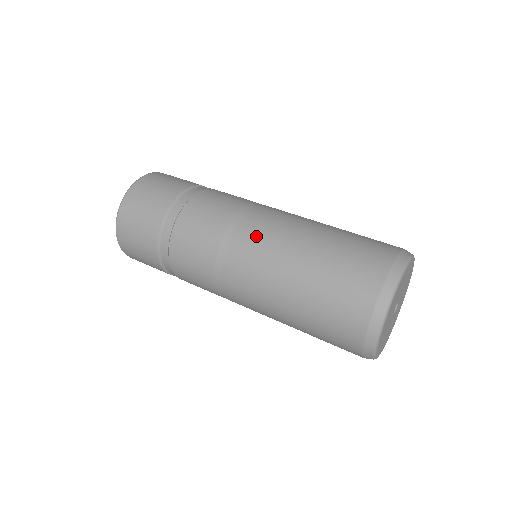
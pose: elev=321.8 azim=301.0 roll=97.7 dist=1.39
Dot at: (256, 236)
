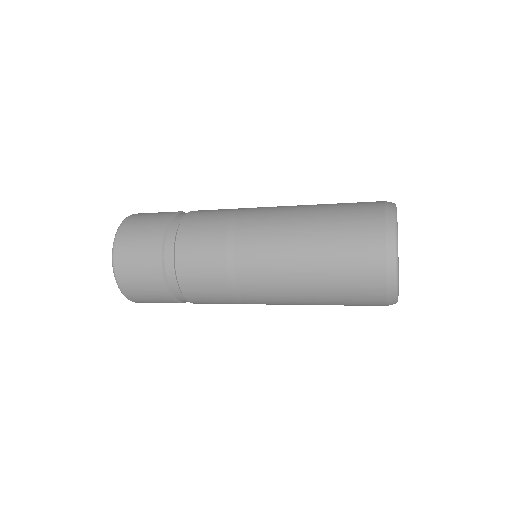
Dot at: occluded
